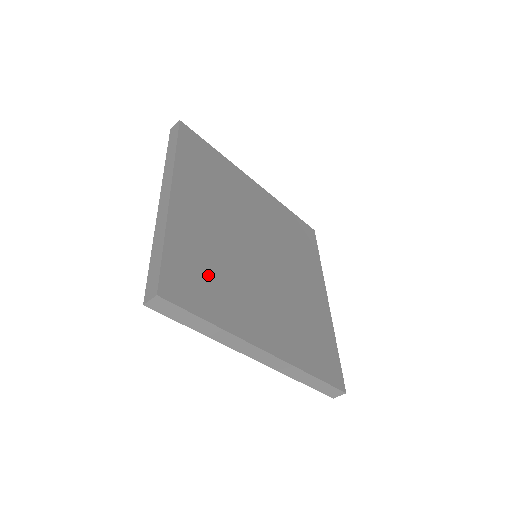
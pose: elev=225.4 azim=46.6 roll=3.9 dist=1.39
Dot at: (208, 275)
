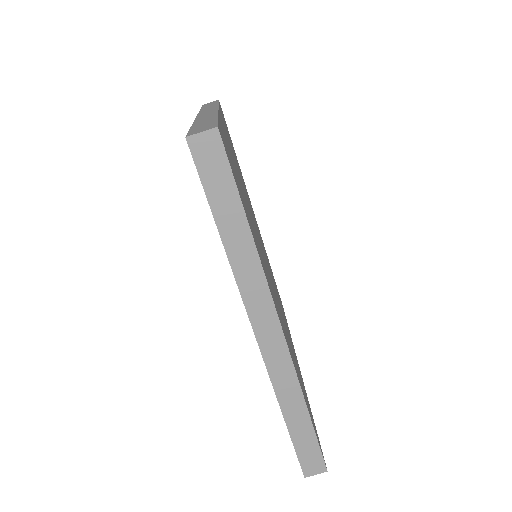
Dot at: (242, 195)
